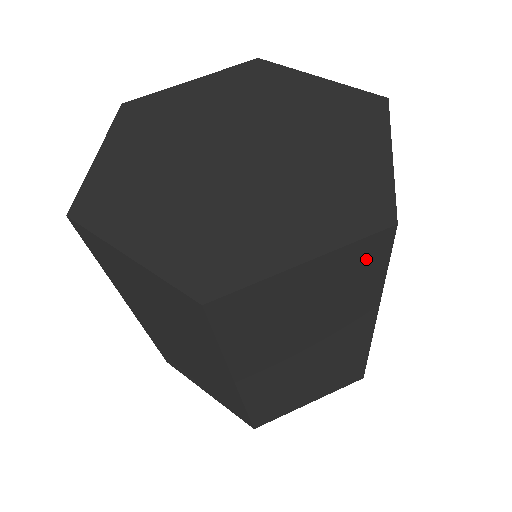
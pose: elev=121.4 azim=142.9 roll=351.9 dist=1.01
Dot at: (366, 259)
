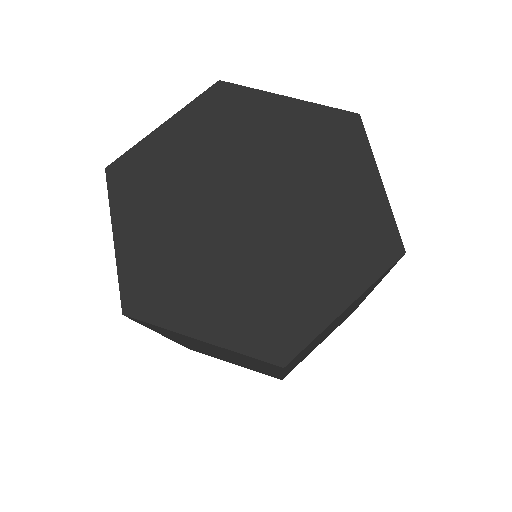
Dot at: (260, 362)
